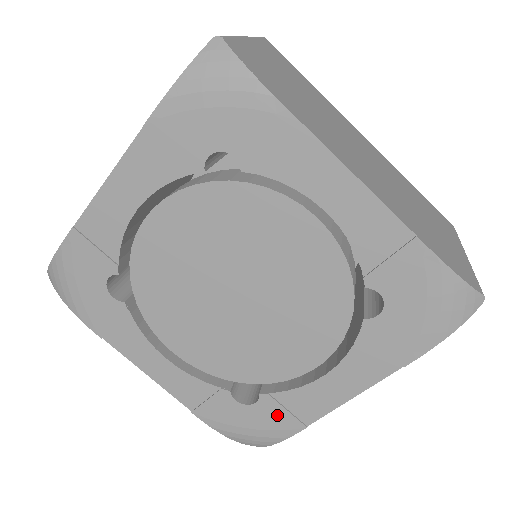
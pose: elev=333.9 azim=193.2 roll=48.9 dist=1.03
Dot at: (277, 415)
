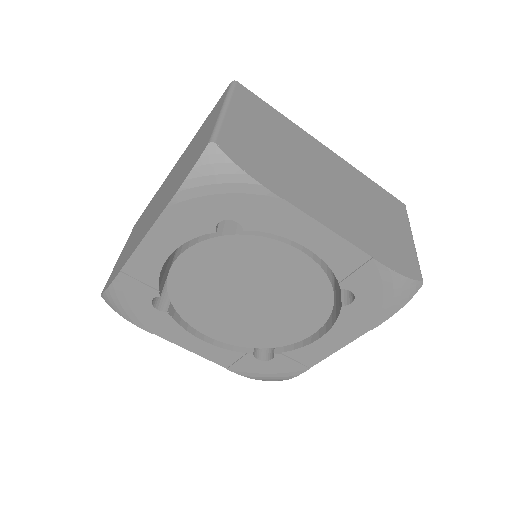
Dot at: (288, 364)
